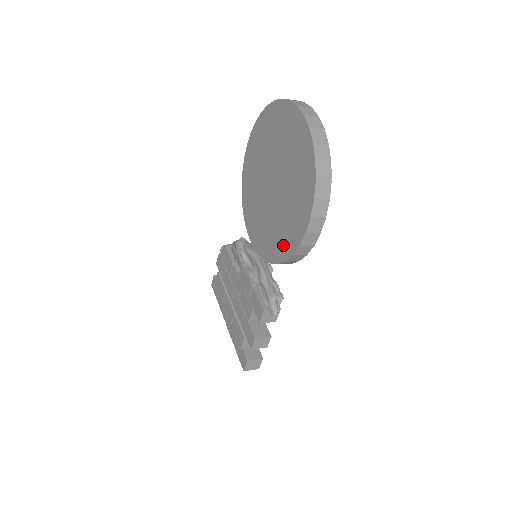
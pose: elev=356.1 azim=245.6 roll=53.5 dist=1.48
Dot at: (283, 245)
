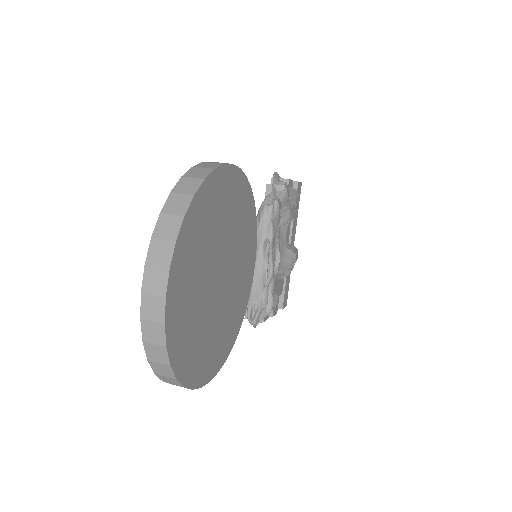
Dot at: occluded
